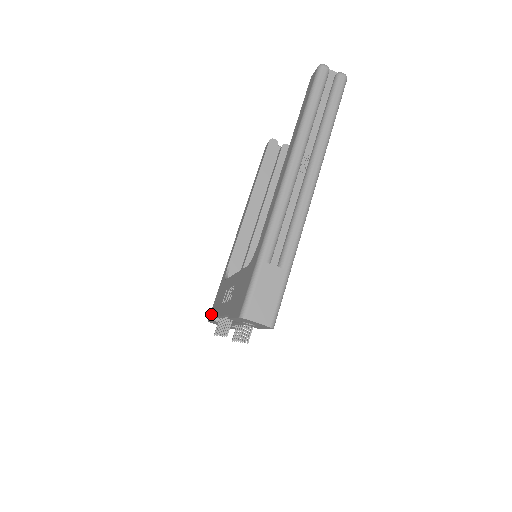
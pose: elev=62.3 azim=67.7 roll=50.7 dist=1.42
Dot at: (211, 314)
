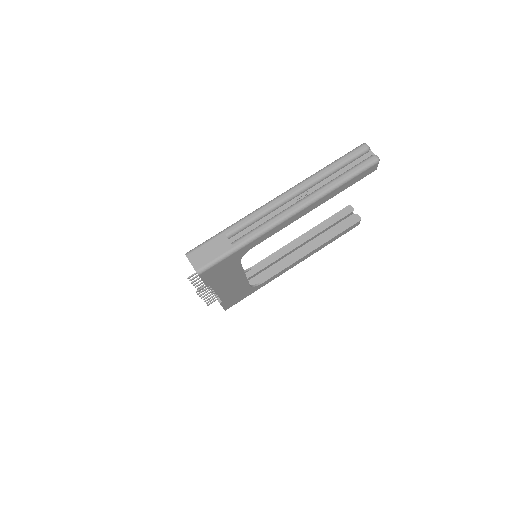
Dot at: occluded
